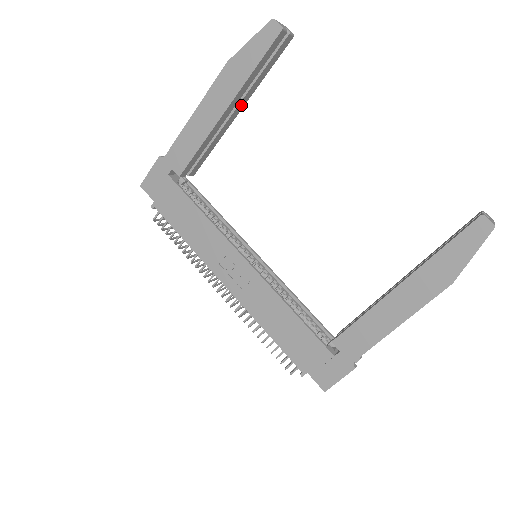
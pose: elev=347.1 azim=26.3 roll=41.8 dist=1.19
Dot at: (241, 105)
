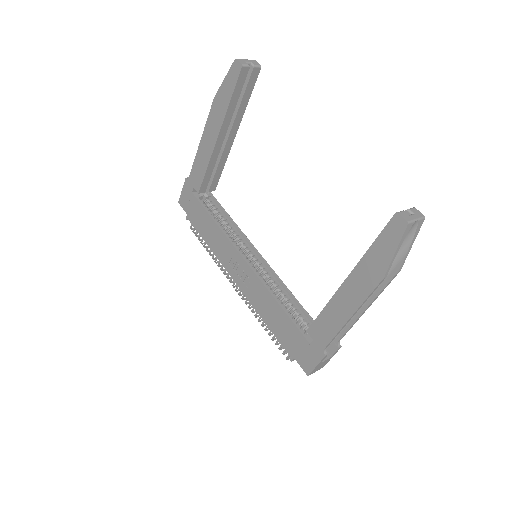
Dot at: (234, 130)
